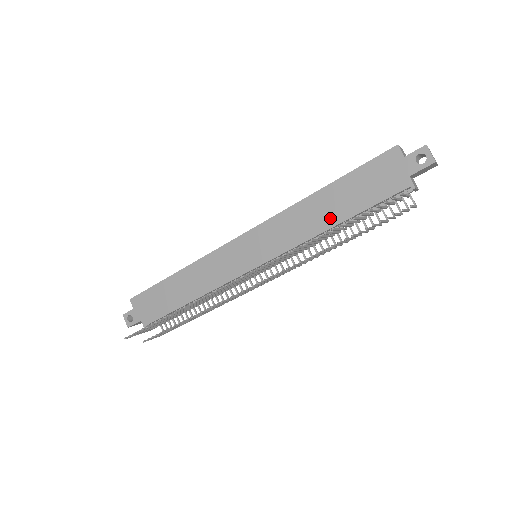
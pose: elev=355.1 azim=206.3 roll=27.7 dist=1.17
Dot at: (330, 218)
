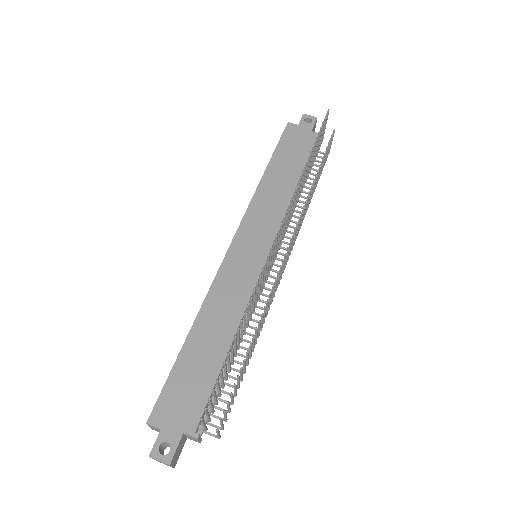
Dot at: (289, 182)
